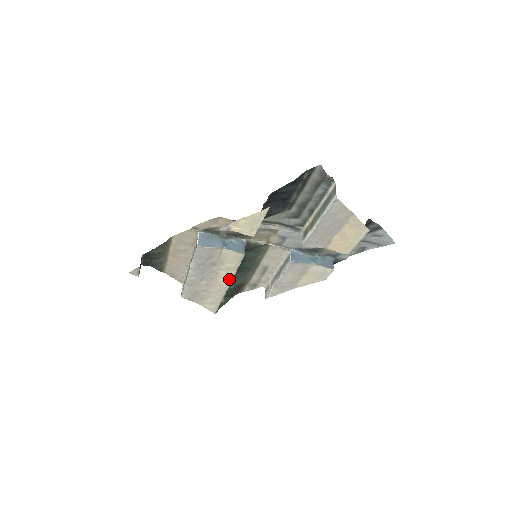
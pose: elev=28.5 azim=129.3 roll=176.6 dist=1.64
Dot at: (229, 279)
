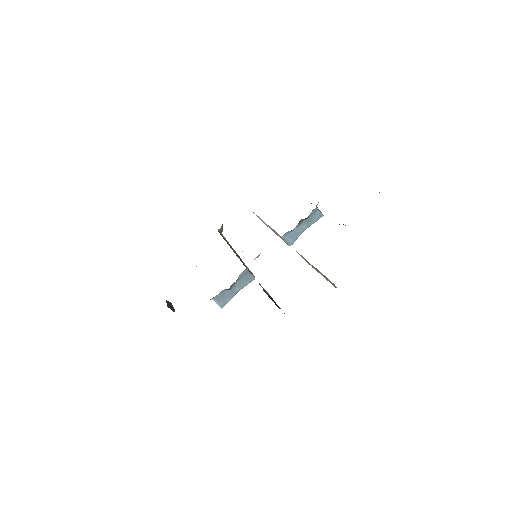
Dot at: occluded
